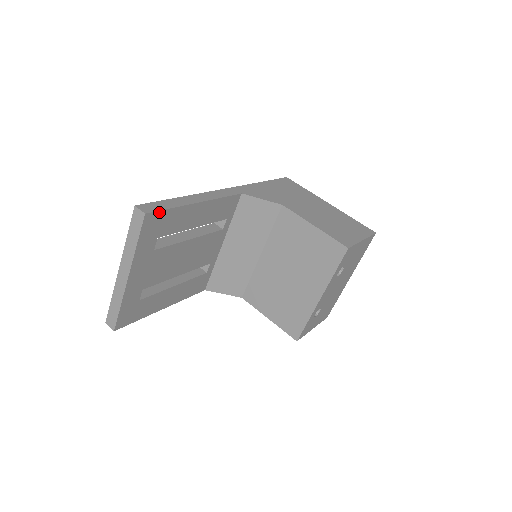
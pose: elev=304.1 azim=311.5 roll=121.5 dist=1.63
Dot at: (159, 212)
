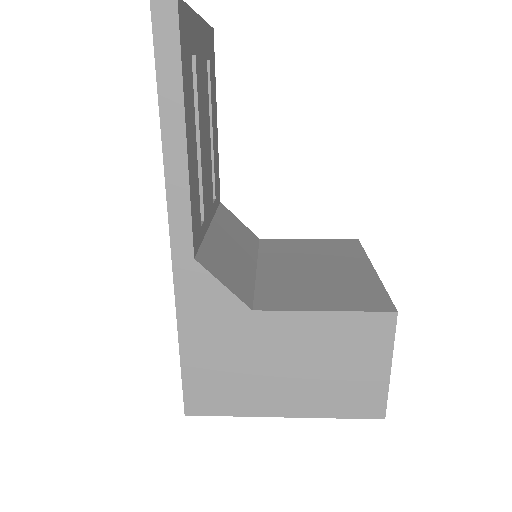
Dot at: (214, 52)
